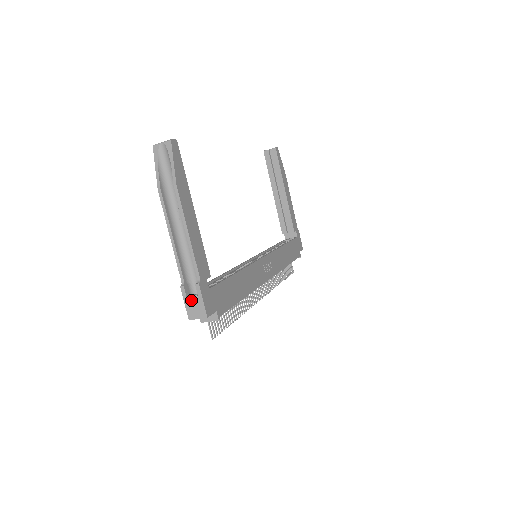
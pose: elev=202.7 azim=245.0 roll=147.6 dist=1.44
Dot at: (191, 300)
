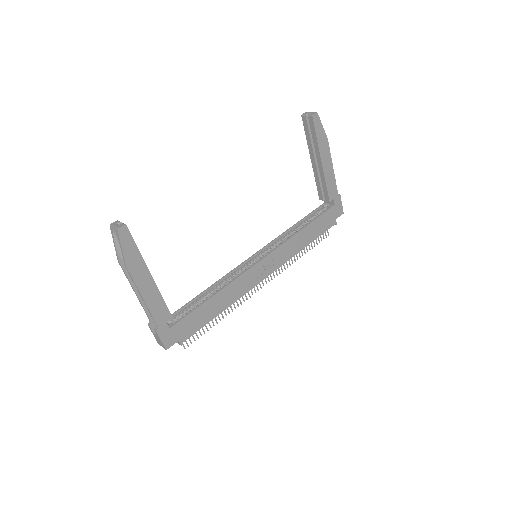
Dot at: (155, 335)
